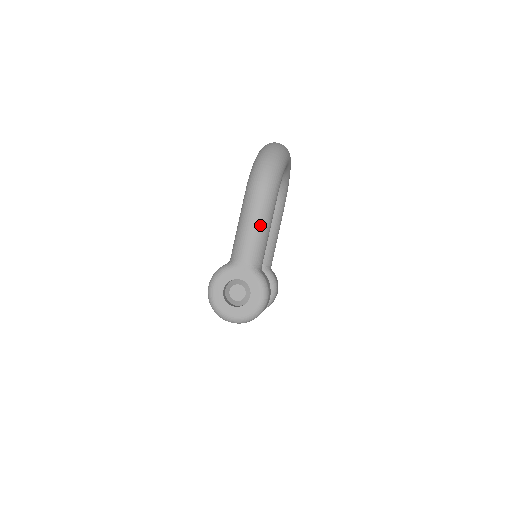
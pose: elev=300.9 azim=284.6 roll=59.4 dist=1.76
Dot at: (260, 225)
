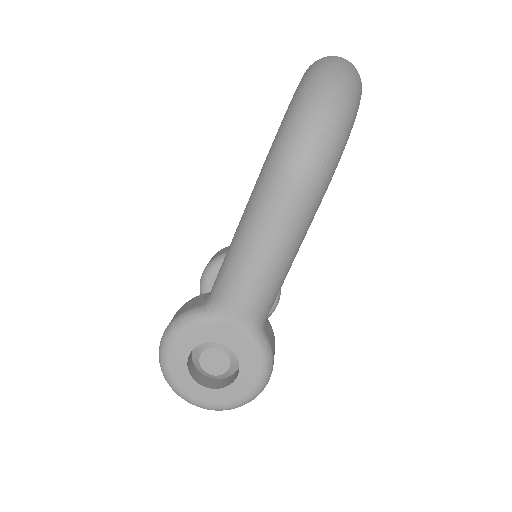
Dot at: (281, 252)
